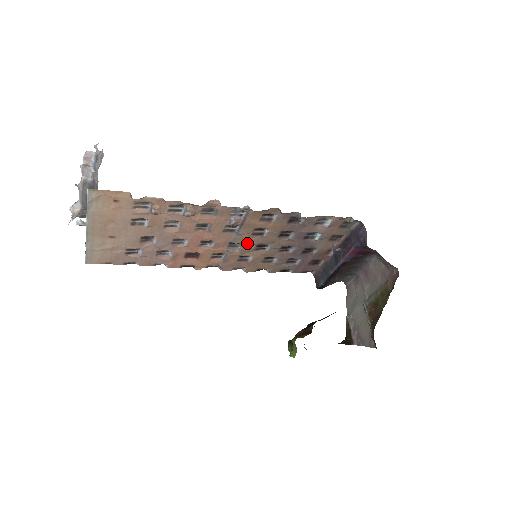
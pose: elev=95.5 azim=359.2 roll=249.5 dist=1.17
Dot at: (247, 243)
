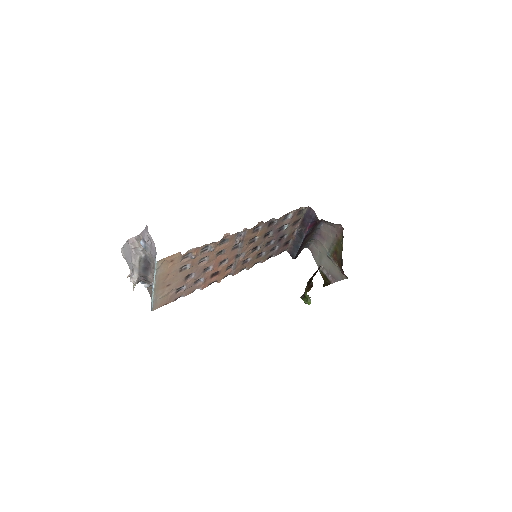
Dot at: (247, 251)
